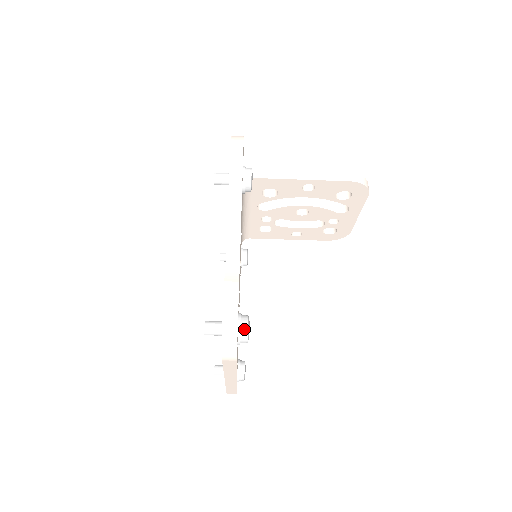
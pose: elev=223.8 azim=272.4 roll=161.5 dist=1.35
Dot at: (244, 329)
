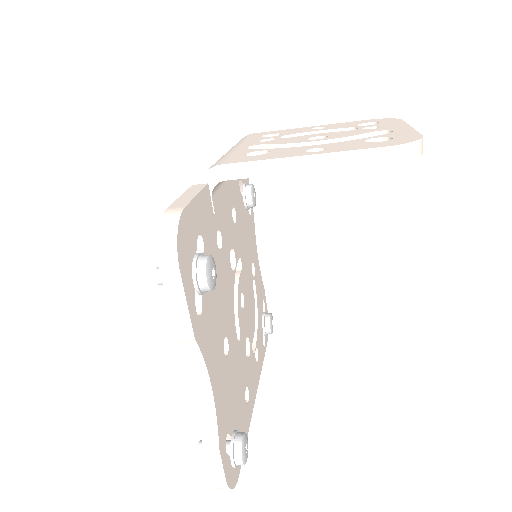
Dot at: (239, 464)
